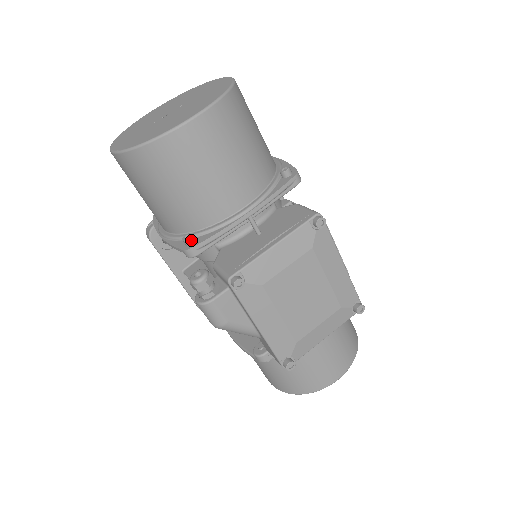
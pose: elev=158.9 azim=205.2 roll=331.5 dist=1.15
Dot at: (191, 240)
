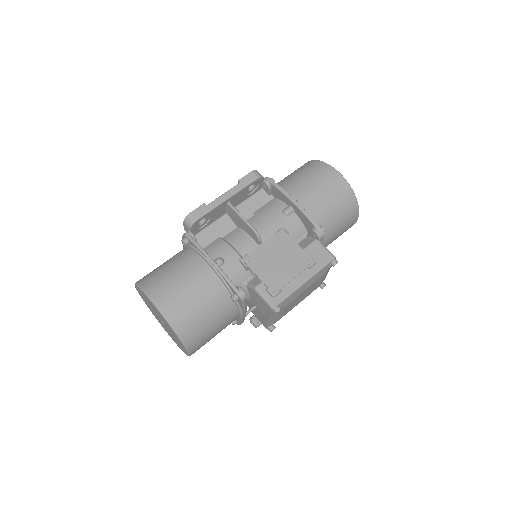
Dot at: occluded
